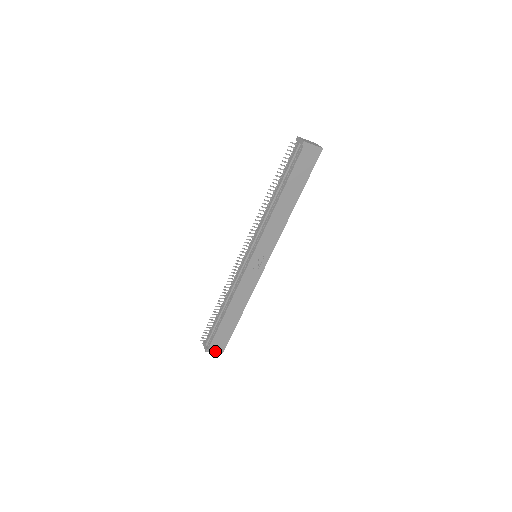
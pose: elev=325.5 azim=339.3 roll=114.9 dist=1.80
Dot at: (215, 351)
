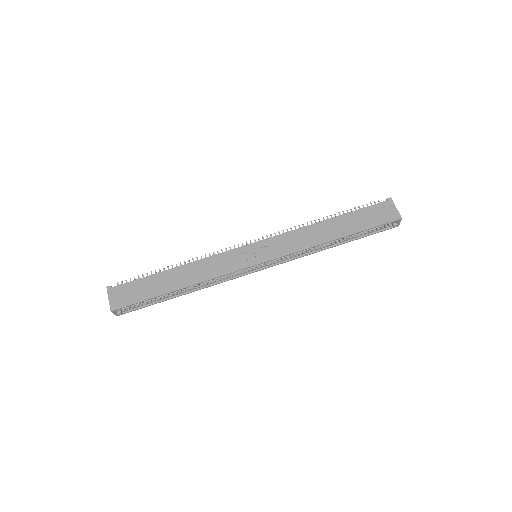
Dot at: (110, 299)
